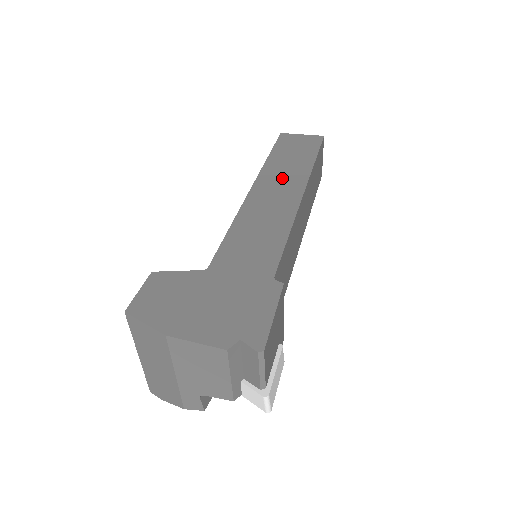
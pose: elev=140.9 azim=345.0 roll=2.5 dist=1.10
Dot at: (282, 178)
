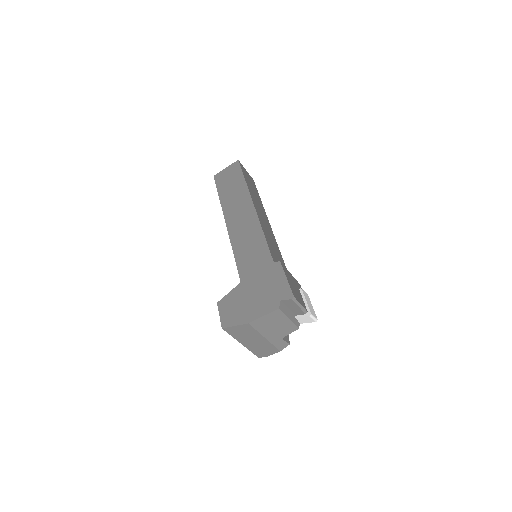
Dot at: (237, 205)
